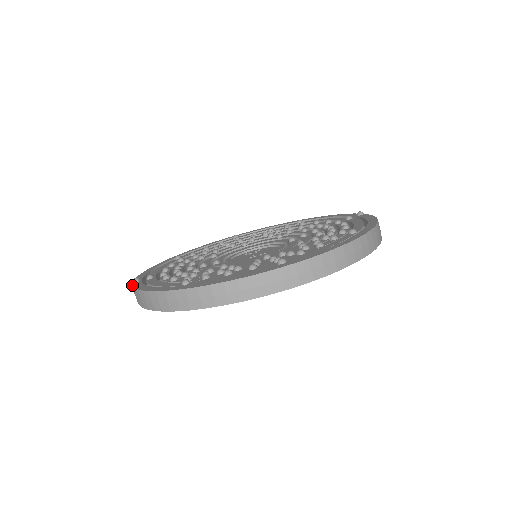
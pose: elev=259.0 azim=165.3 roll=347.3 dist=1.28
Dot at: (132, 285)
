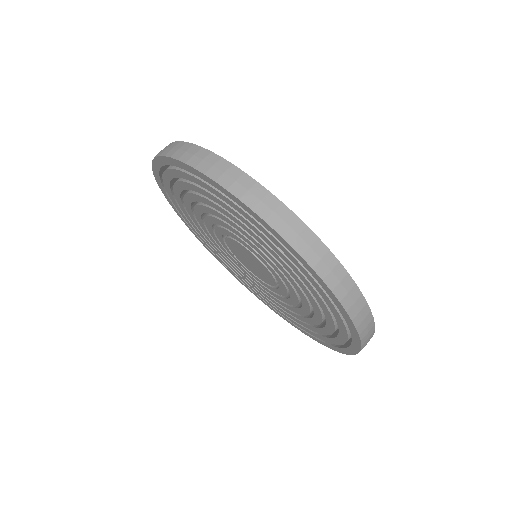
Dot at: (183, 141)
